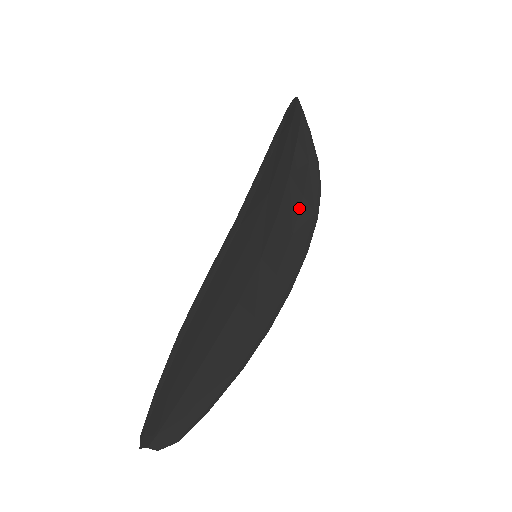
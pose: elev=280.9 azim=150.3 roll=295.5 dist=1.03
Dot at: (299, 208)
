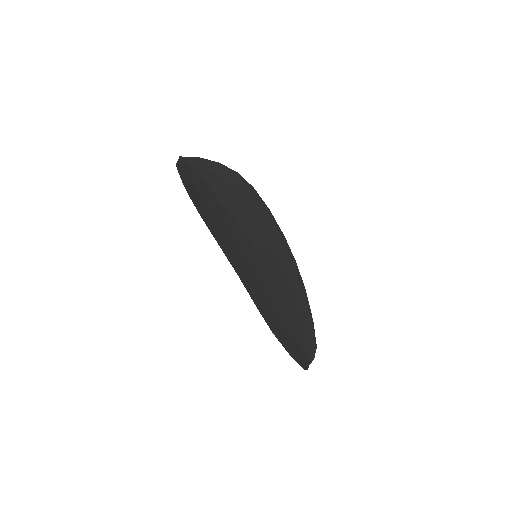
Dot at: (242, 202)
